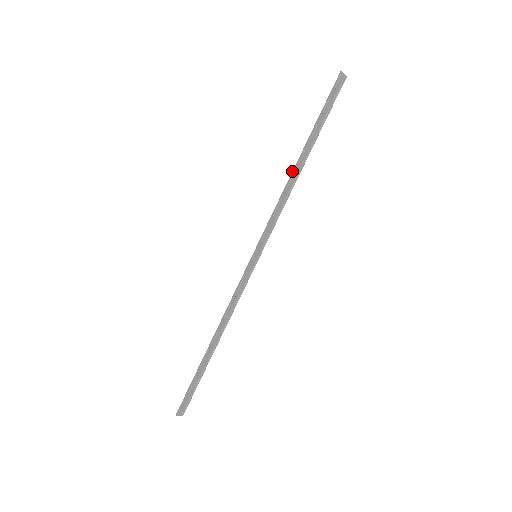
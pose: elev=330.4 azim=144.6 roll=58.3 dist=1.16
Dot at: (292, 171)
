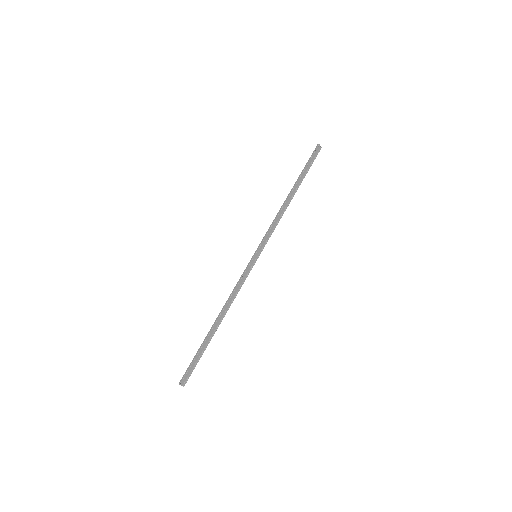
Dot at: (285, 200)
